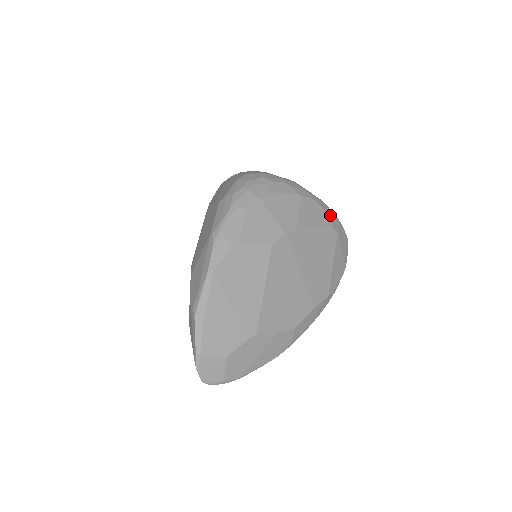
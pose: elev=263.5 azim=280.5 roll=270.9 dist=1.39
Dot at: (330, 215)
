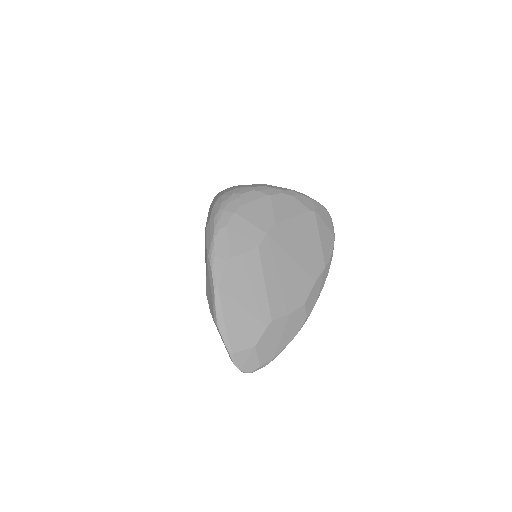
Dot at: (303, 199)
